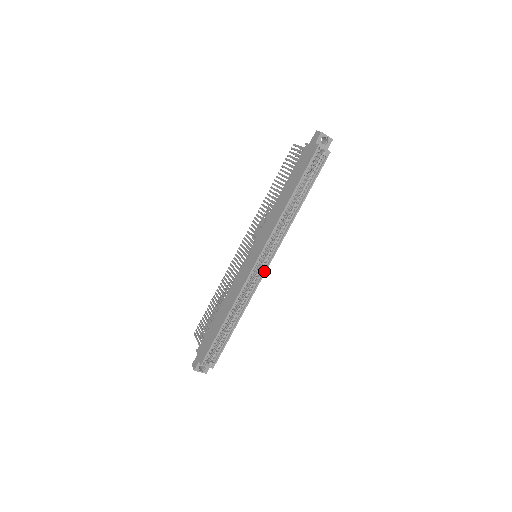
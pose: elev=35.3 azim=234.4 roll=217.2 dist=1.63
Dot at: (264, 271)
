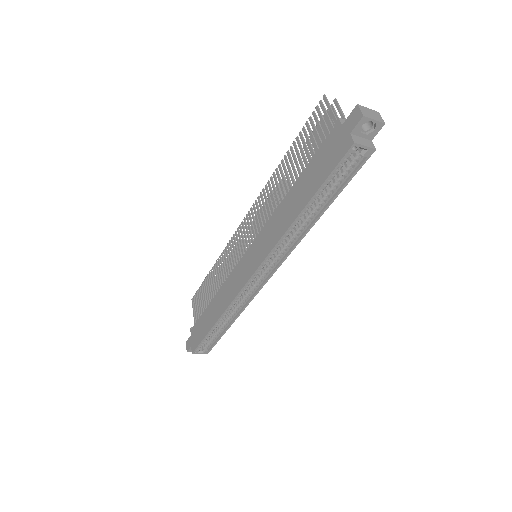
Dot at: (263, 283)
